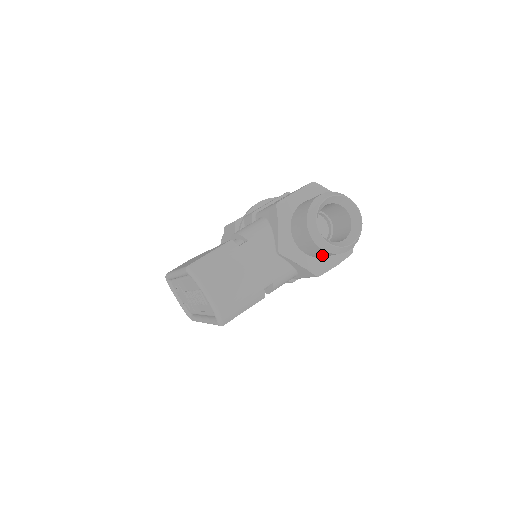
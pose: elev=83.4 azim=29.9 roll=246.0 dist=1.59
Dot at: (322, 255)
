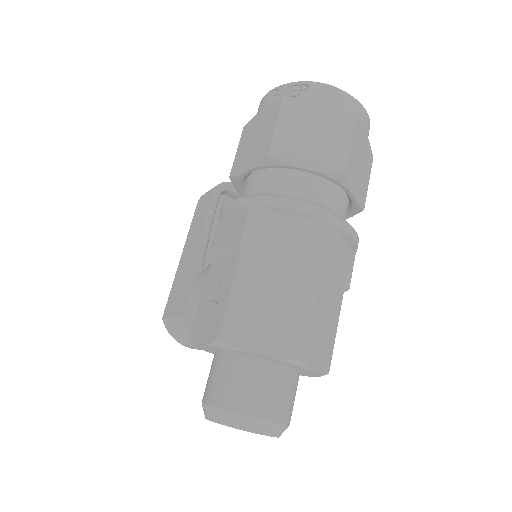
Dot at: occluded
